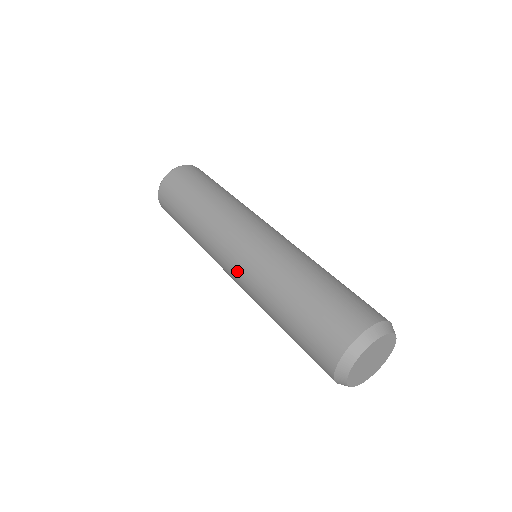
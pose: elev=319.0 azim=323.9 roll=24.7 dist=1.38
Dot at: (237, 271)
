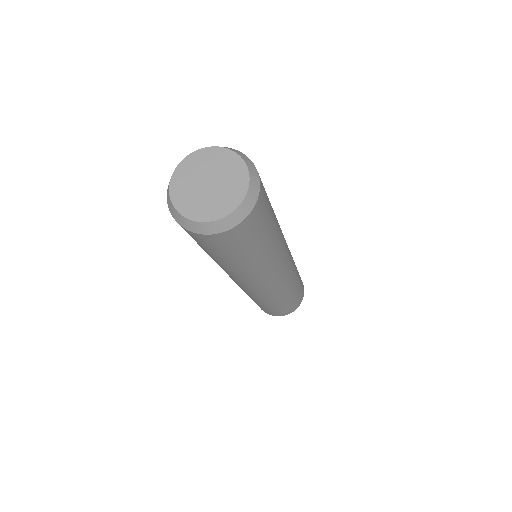
Dot at: occluded
